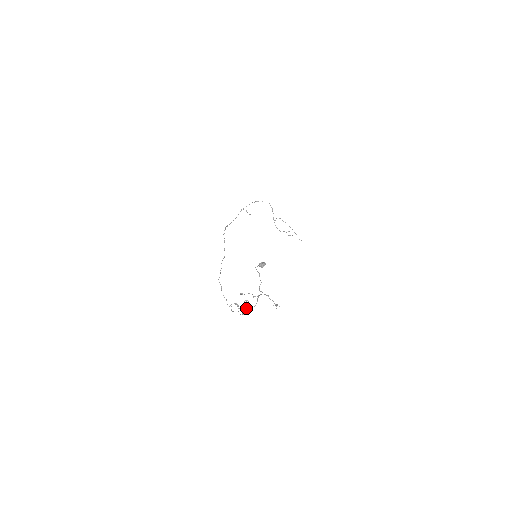
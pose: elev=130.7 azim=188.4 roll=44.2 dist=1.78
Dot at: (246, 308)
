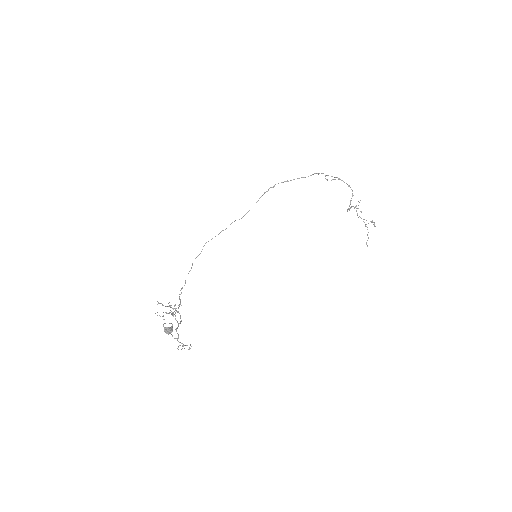
Dot at: occluded
